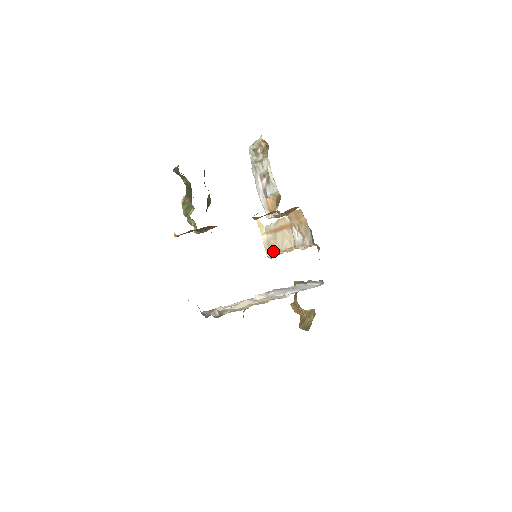
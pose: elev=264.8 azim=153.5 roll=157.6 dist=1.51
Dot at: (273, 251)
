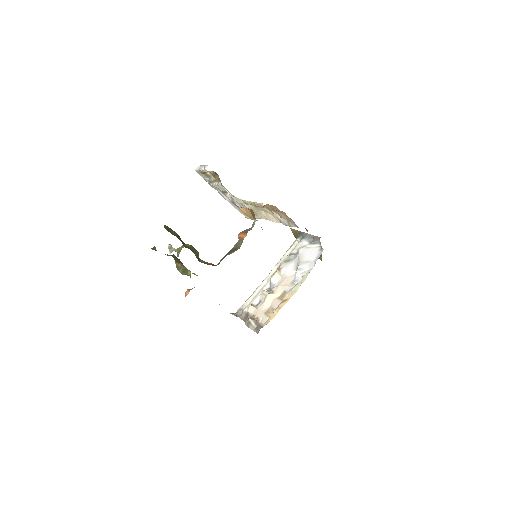
Dot at: occluded
